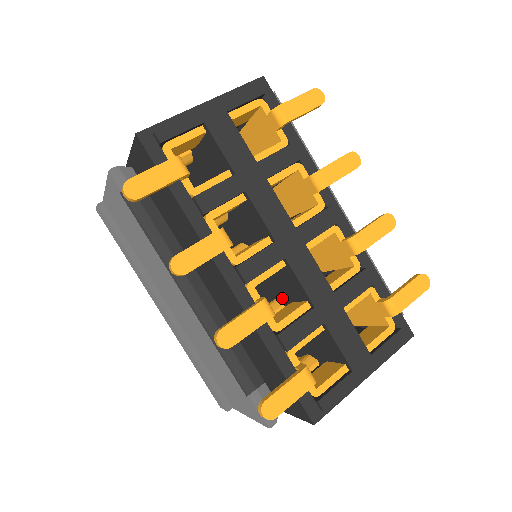
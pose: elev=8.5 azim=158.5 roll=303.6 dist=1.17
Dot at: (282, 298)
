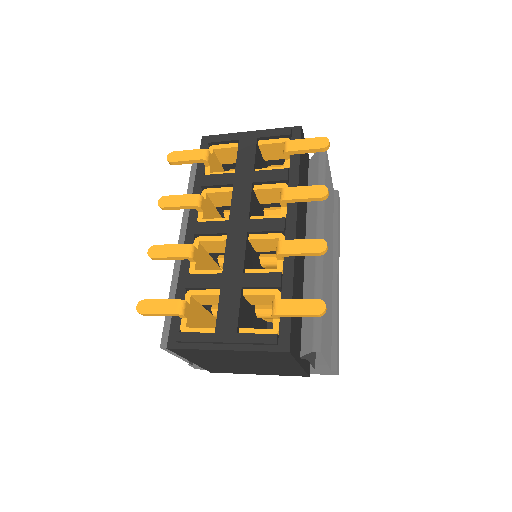
Dot at: occluded
